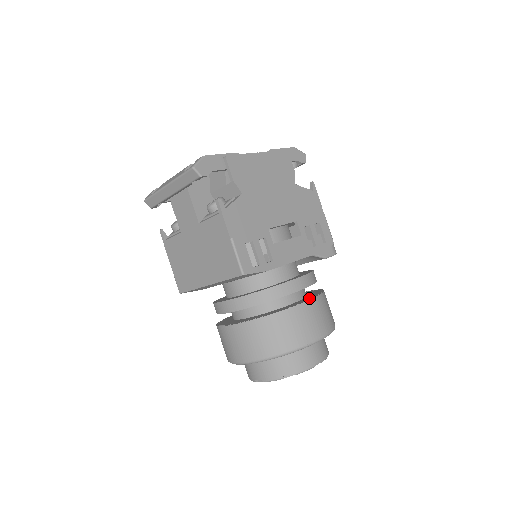
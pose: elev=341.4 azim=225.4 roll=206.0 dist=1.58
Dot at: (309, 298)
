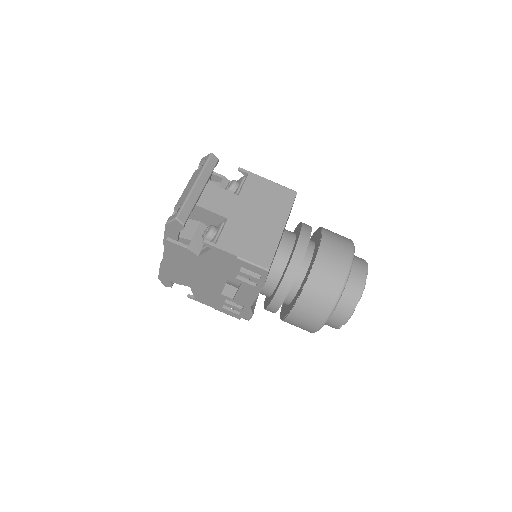
Dot at: occluded
